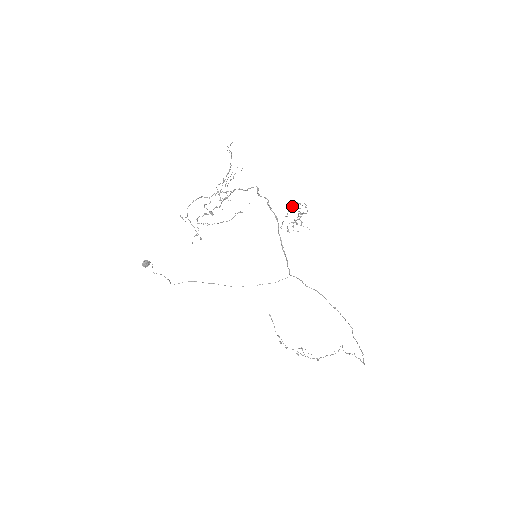
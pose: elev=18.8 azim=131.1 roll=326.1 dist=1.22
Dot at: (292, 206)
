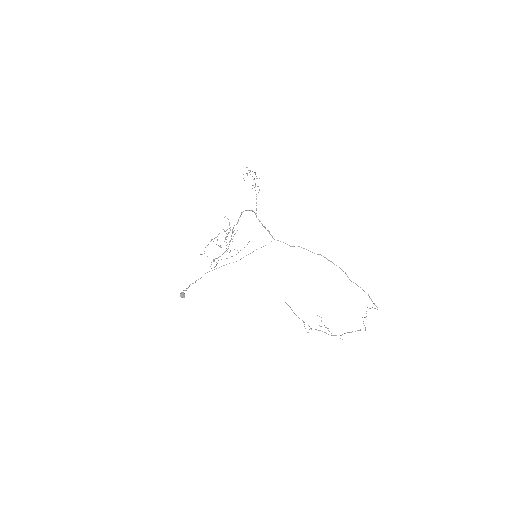
Dot at: occluded
